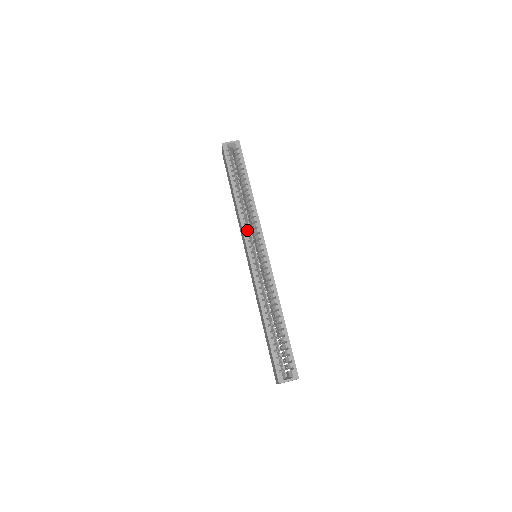
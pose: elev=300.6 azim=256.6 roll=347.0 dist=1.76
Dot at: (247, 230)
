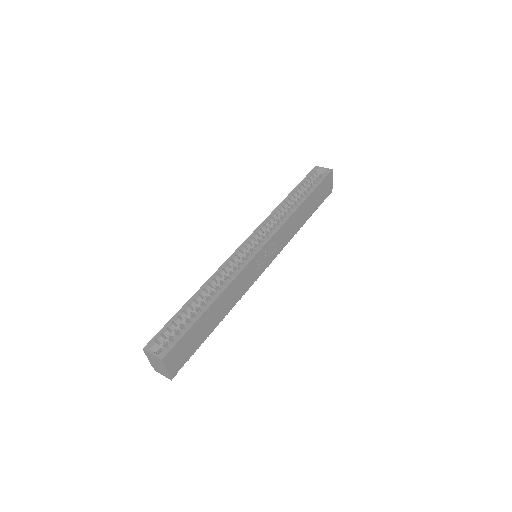
Dot at: (264, 226)
